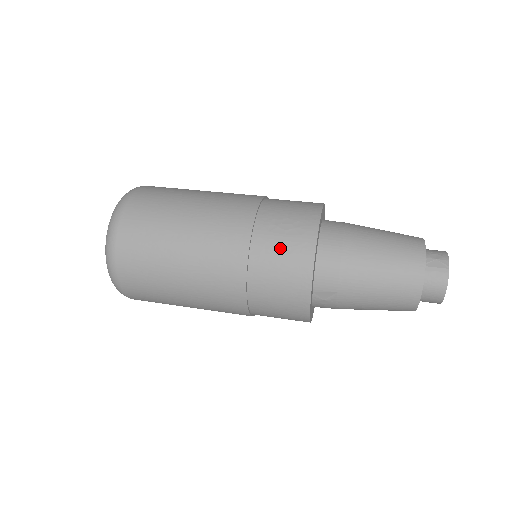
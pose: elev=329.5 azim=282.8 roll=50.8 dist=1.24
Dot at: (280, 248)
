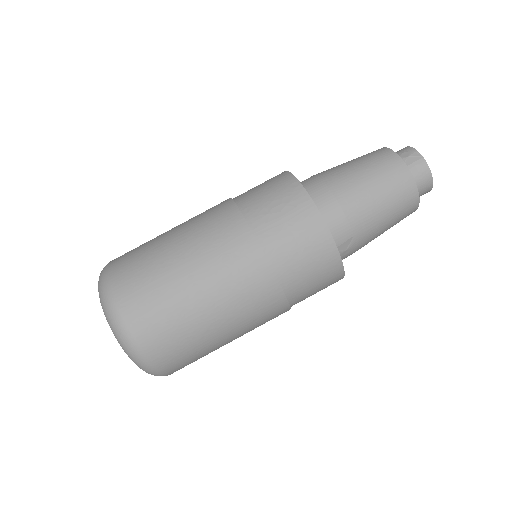
Dot at: (288, 230)
